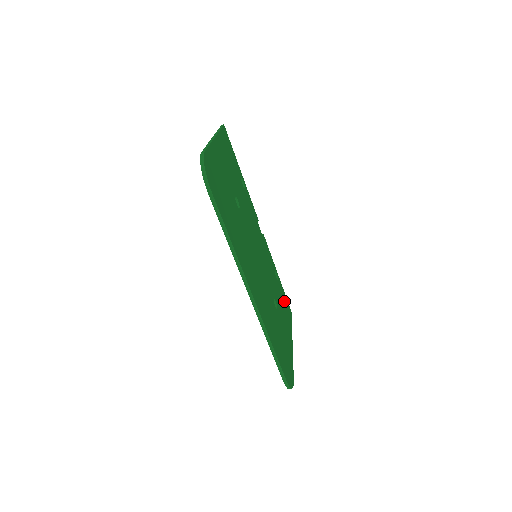
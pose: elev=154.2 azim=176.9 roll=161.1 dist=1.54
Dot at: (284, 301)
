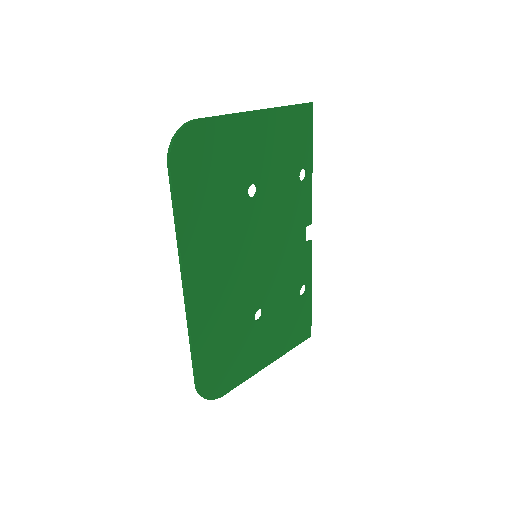
Dot at: (298, 320)
